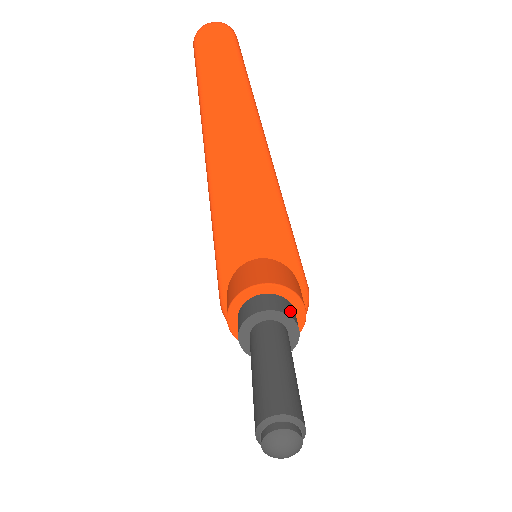
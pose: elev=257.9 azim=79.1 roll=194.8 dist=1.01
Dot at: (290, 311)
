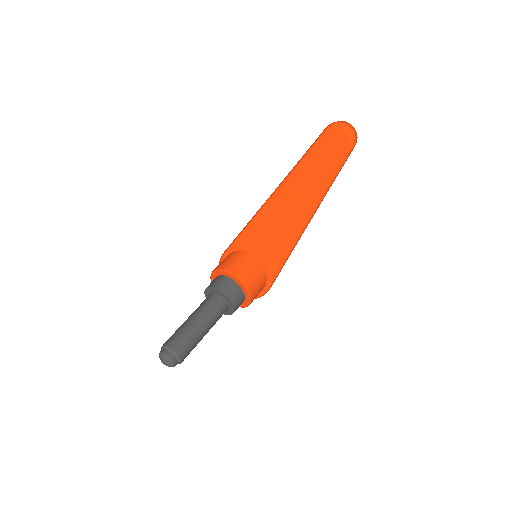
Dot at: (238, 302)
